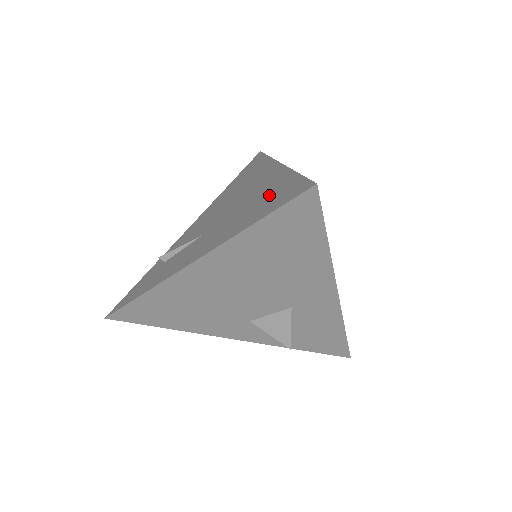
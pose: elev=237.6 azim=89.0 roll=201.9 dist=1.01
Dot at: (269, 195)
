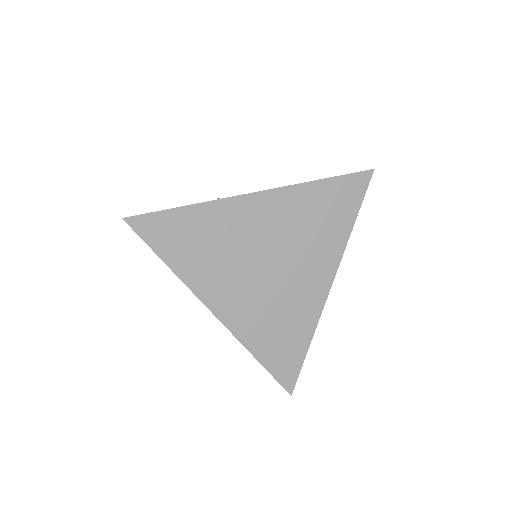
Dot at: occluded
